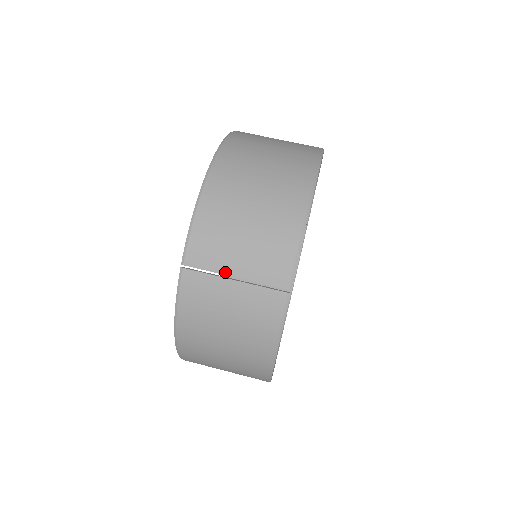
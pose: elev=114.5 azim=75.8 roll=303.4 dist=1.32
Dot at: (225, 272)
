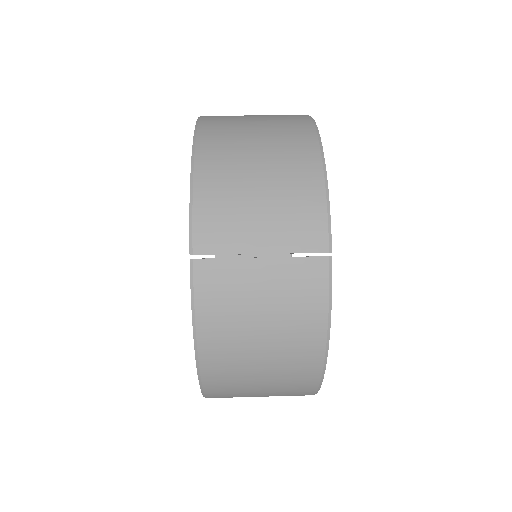
Dot at: (247, 250)
